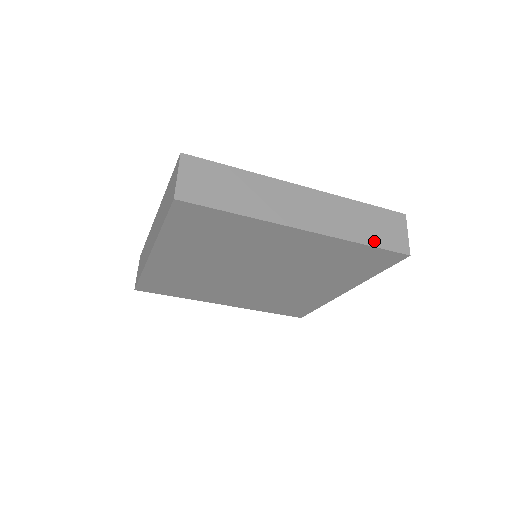
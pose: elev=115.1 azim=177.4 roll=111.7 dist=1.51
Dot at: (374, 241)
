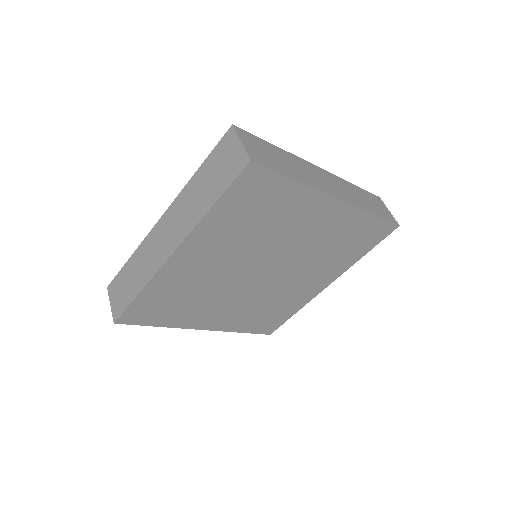
Dot at: (378, 213)
